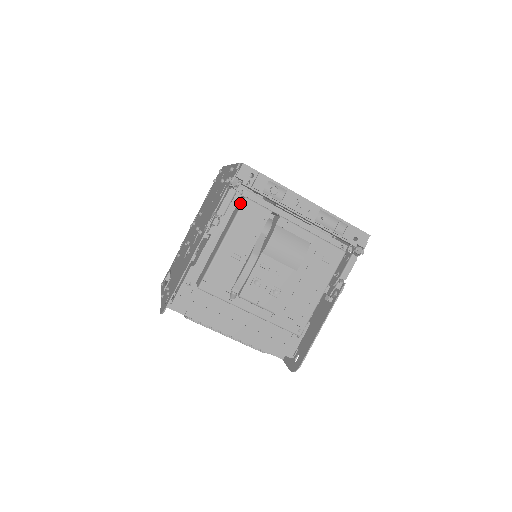
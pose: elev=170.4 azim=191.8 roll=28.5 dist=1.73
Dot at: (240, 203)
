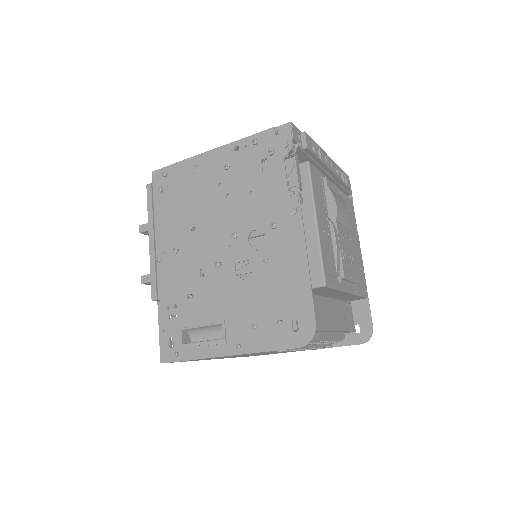
Dot at: (301, 171)
